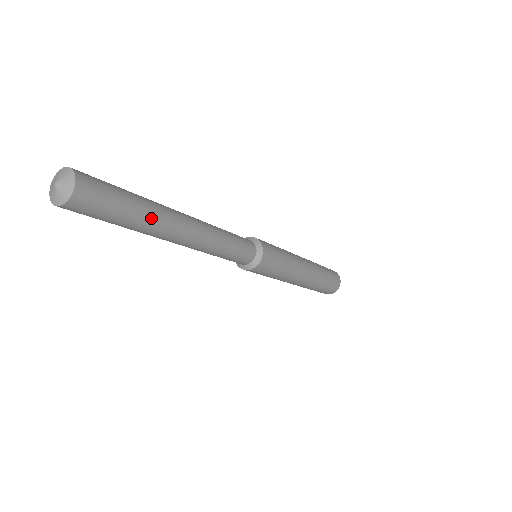
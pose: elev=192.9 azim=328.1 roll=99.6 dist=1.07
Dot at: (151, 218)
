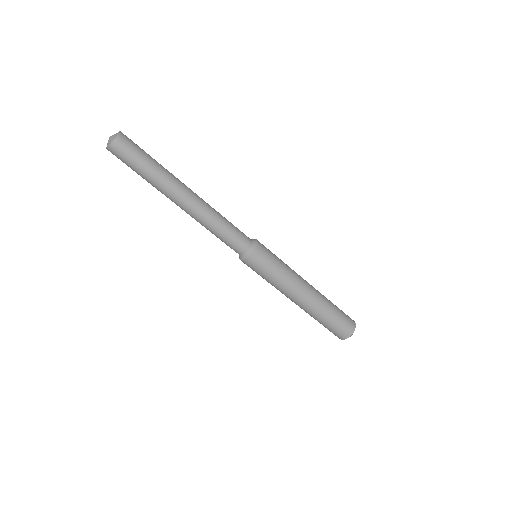
Dot at: (162, 176)
